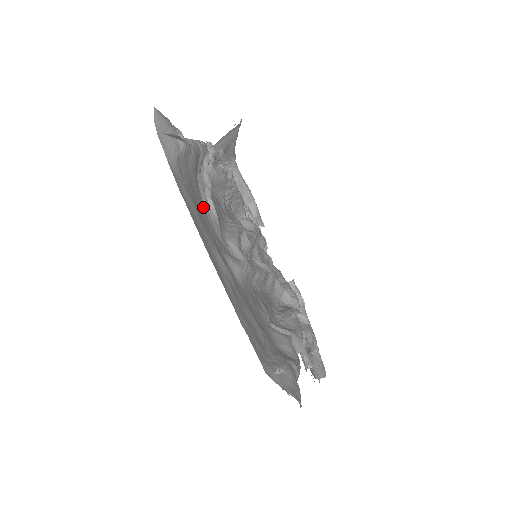
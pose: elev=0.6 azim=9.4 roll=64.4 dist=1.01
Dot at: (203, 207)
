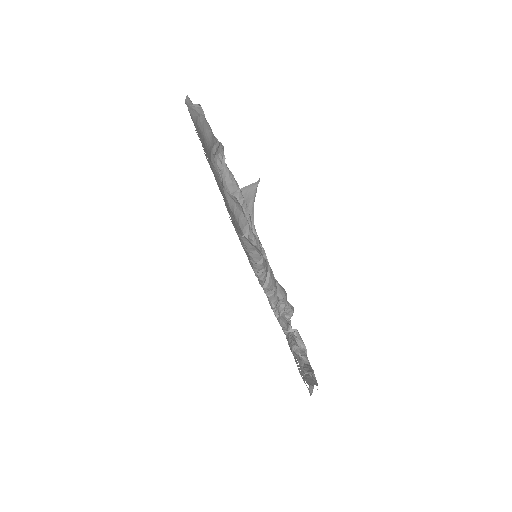
Dot at: (210, 160)
